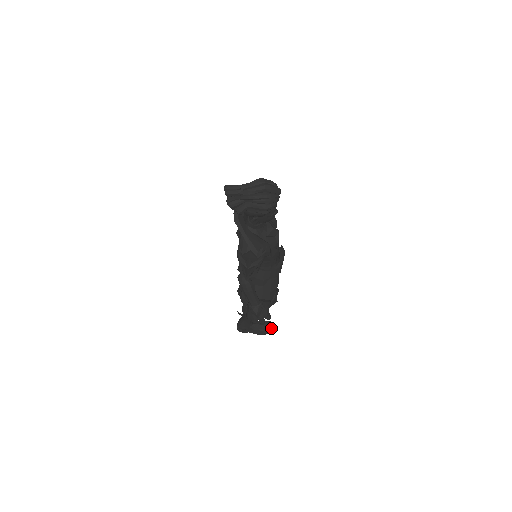
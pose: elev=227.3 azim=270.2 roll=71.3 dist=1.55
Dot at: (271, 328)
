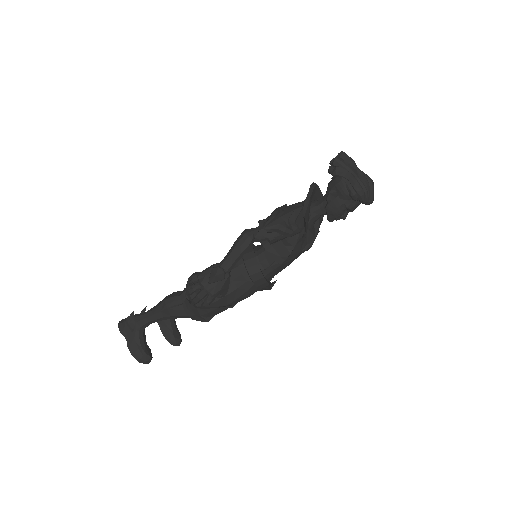
Dot at: (147, 358)
